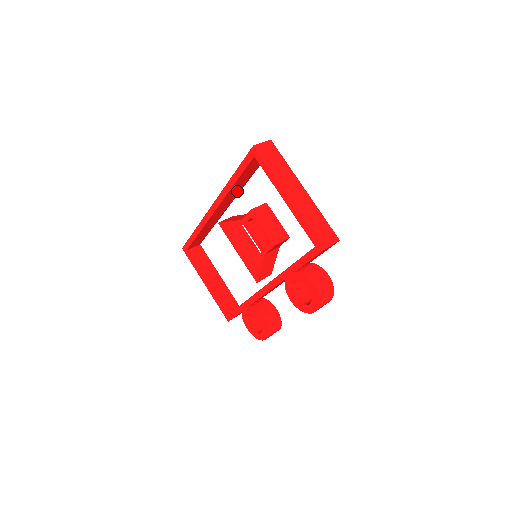
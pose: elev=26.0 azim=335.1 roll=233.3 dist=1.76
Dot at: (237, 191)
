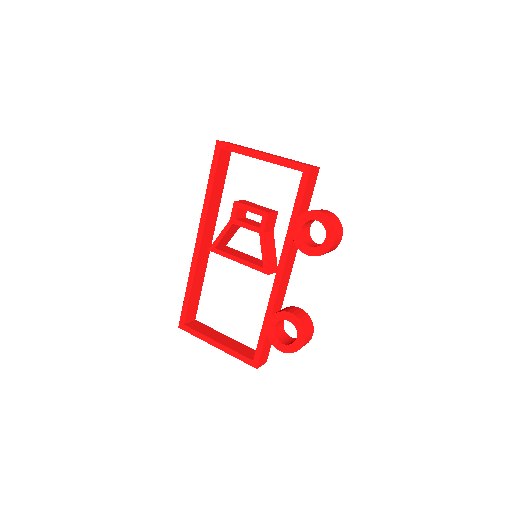
Dot at: (215, 212)
